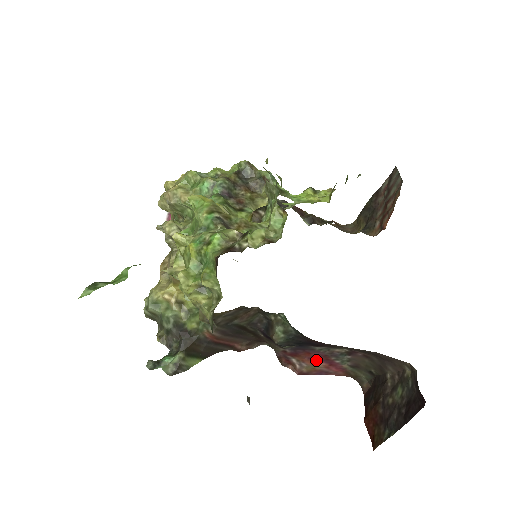
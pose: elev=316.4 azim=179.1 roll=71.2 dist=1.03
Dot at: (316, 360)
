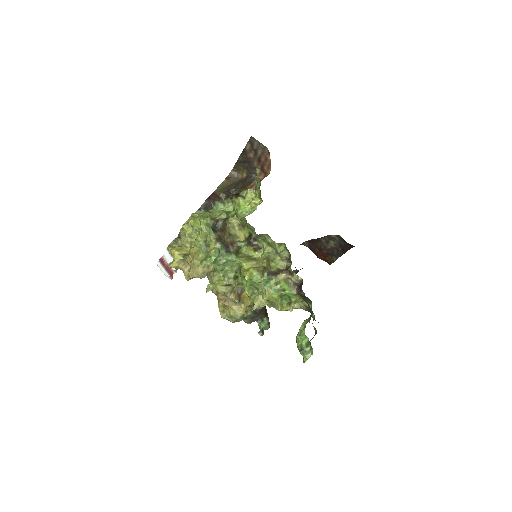
Dot at: occluded
